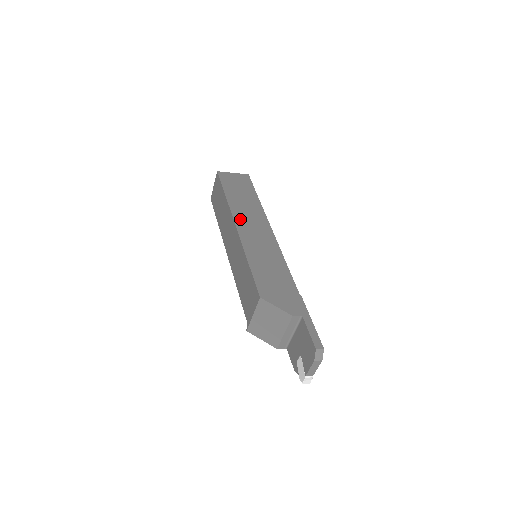
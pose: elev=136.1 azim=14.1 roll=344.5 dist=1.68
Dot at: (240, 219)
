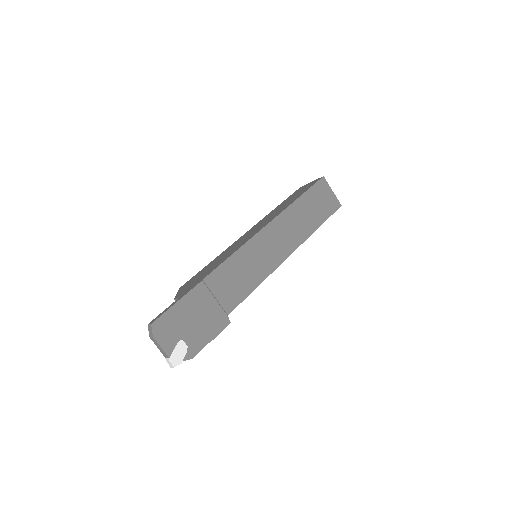
Dot at: (257, 225)
